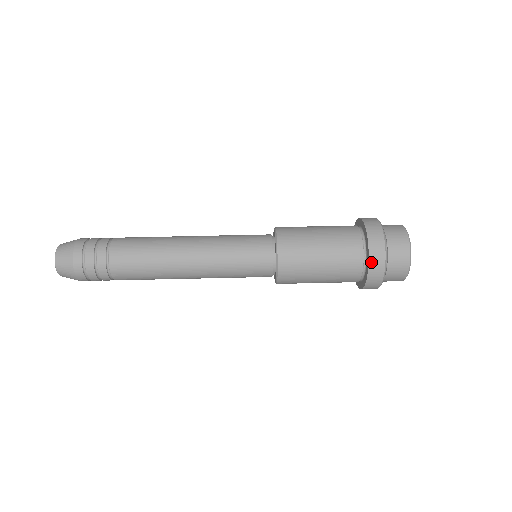
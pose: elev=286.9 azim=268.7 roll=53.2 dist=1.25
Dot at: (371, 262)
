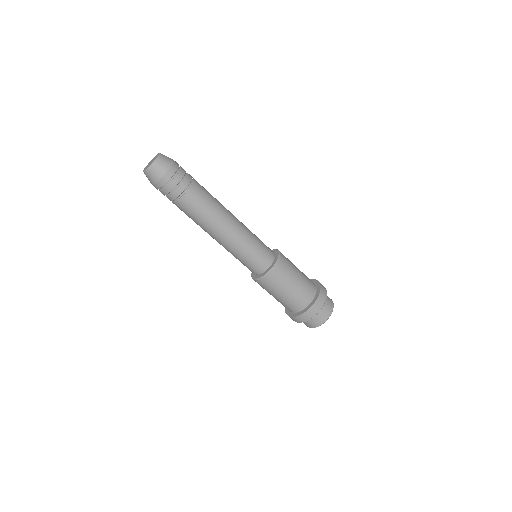
Dot at: occluded
